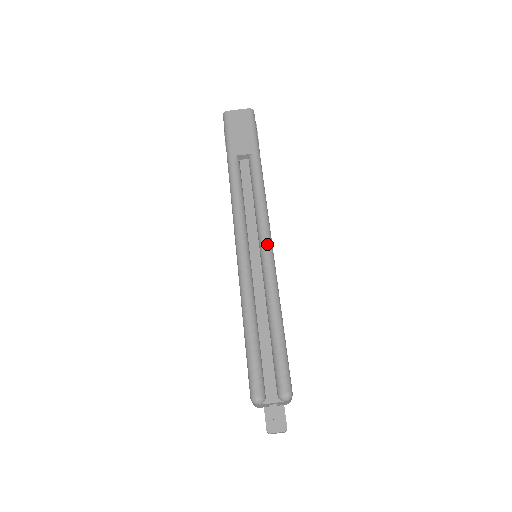
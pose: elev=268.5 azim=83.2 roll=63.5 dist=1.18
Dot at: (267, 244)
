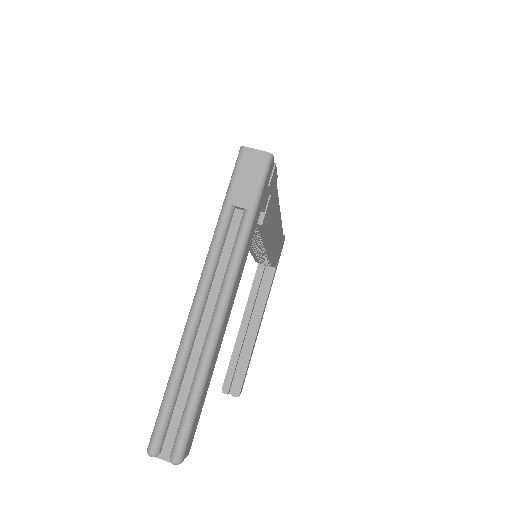
Dot at: (219, 315)
